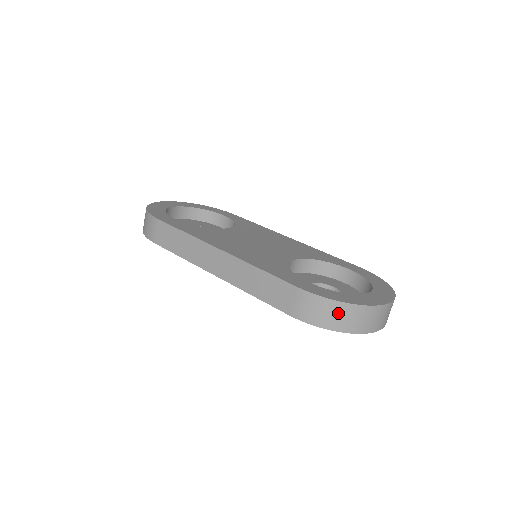
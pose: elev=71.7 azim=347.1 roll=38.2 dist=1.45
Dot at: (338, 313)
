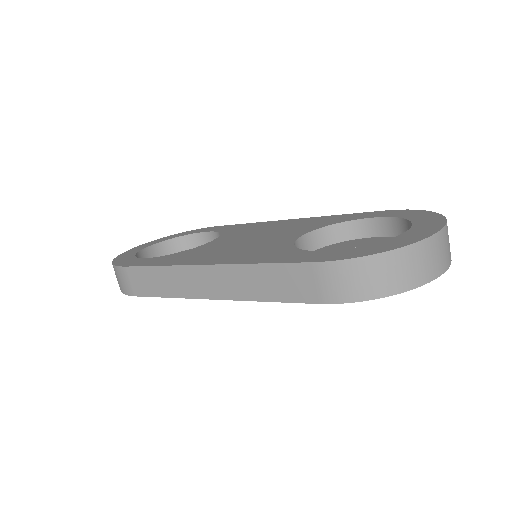
Dot at: (381, 270)
